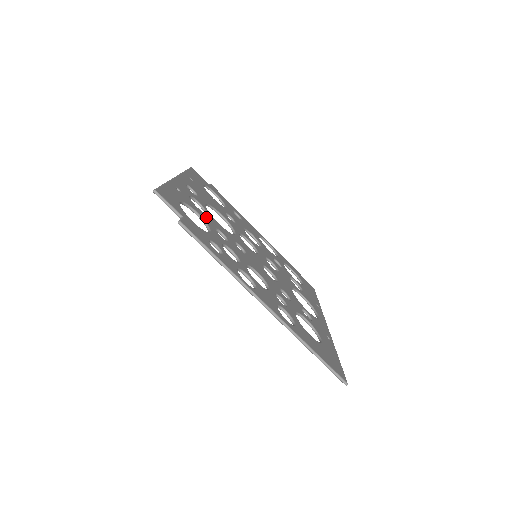
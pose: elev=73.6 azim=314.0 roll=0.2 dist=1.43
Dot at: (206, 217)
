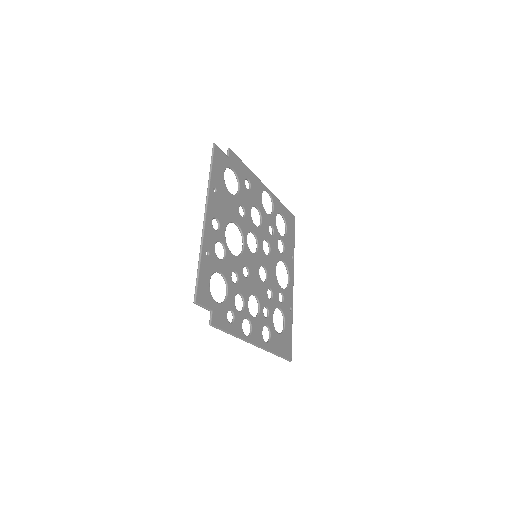
Dot at: (226, 266)
